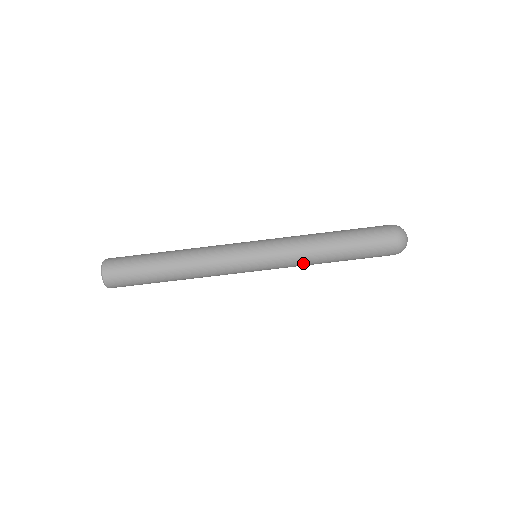
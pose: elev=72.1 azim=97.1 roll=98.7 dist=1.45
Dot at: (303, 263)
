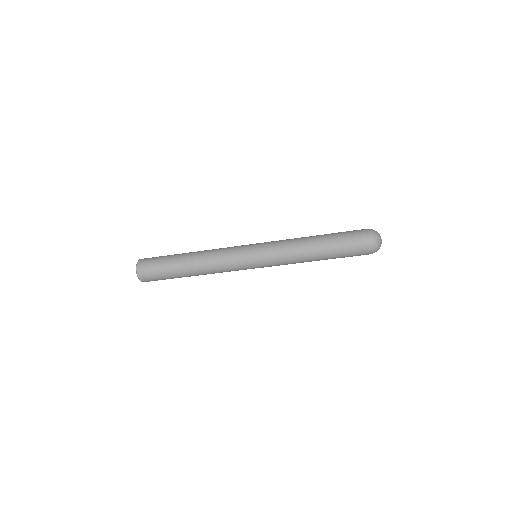
Dot at: (293, 262)
